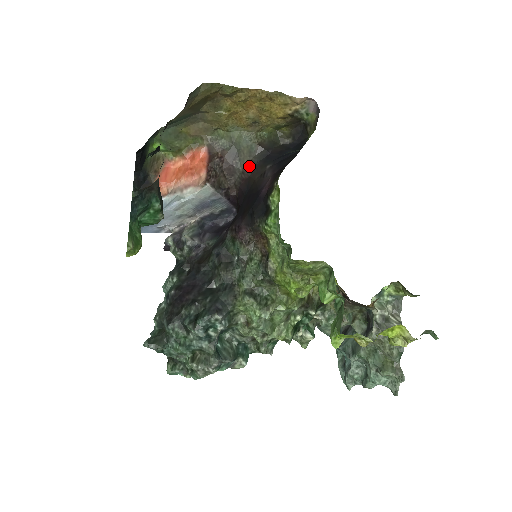
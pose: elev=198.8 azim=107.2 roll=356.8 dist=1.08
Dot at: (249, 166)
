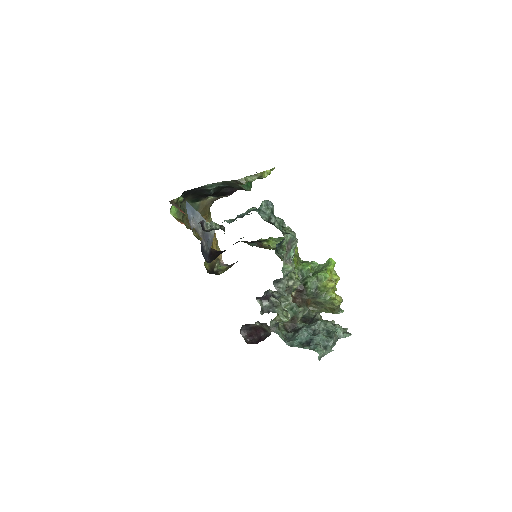
Dot at: occluded
